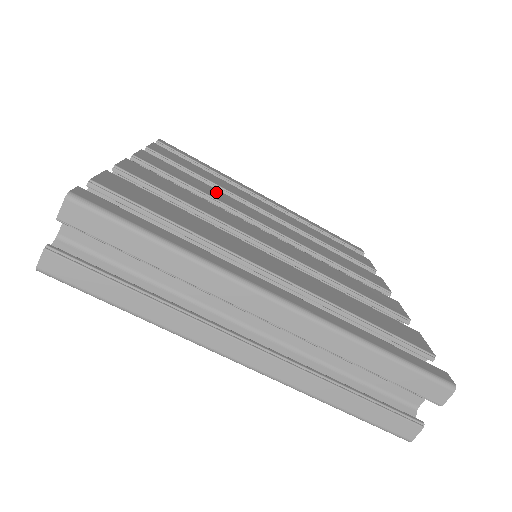
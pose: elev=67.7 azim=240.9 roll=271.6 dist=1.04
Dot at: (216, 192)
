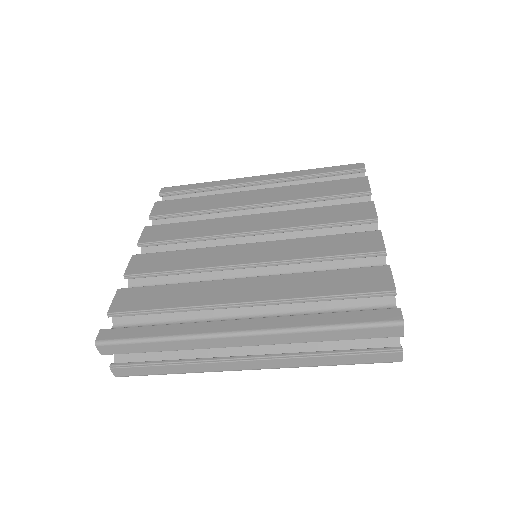
Dot at: (205, 225)
